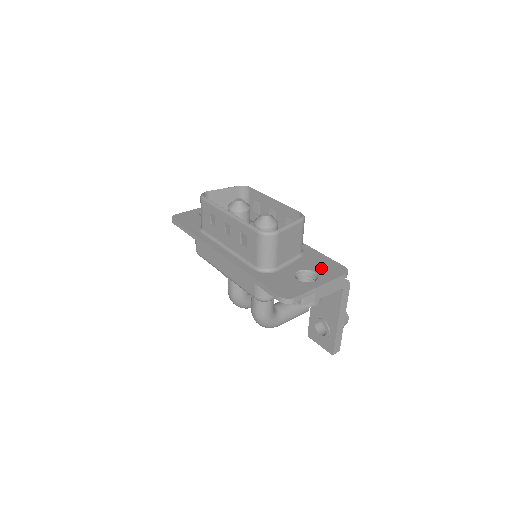
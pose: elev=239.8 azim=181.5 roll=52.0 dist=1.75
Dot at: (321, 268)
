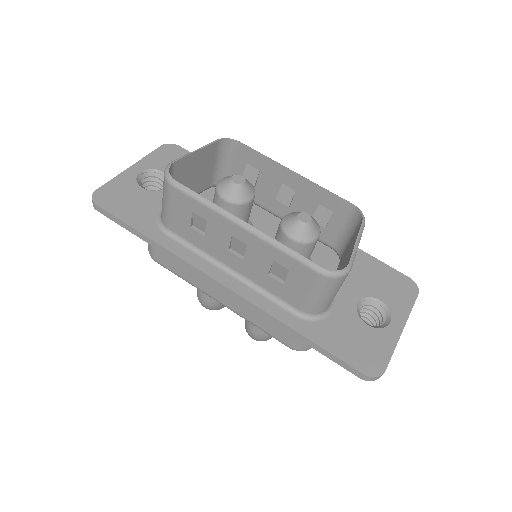
Dot at: (384, 289)
